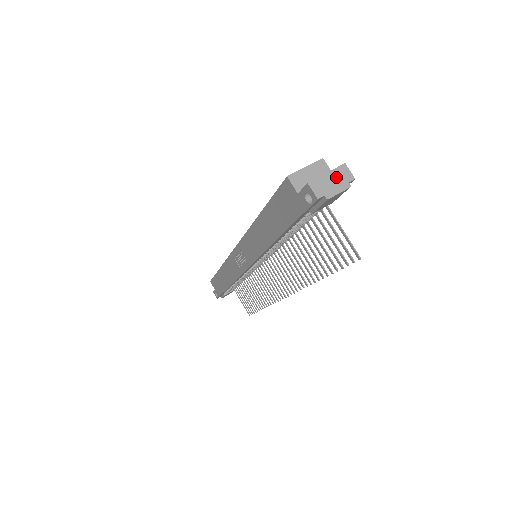
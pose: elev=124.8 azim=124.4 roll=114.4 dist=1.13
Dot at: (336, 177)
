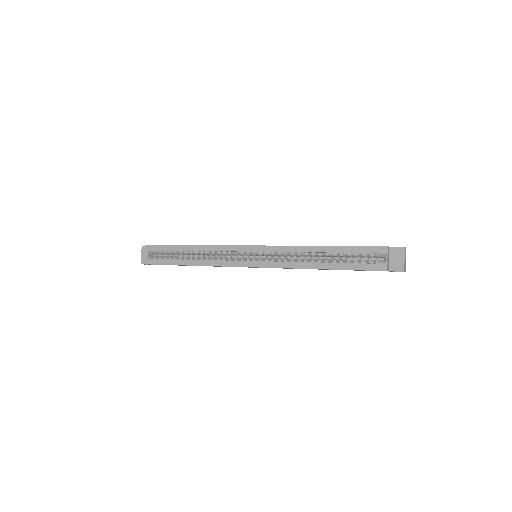
Dot at: (405, 256)
